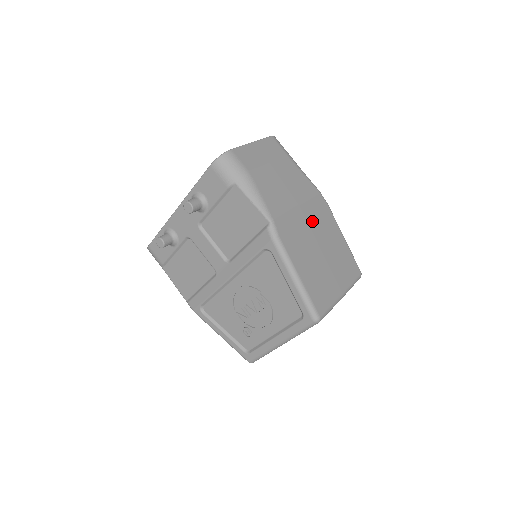
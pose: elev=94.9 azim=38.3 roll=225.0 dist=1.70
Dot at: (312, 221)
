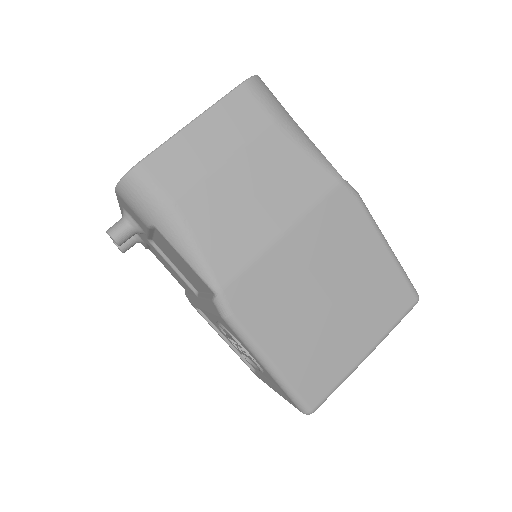
Dot at: (314, 252)
